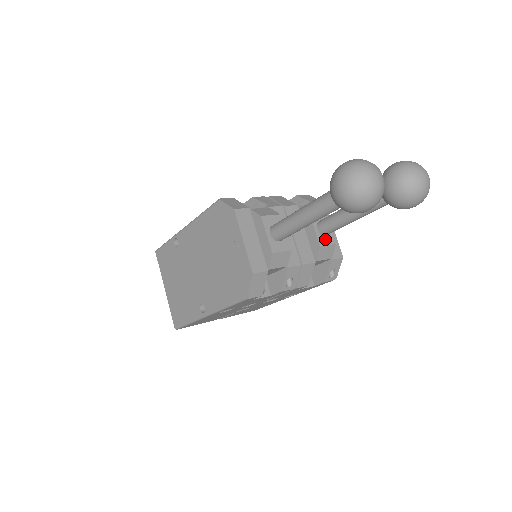
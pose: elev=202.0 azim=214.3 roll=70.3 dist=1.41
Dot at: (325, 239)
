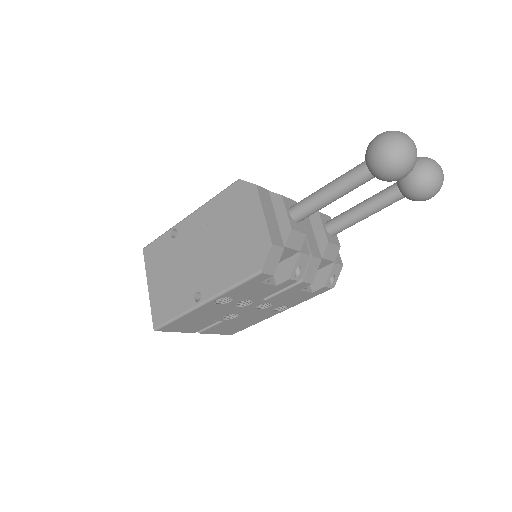
Dot at: (332, 239)
